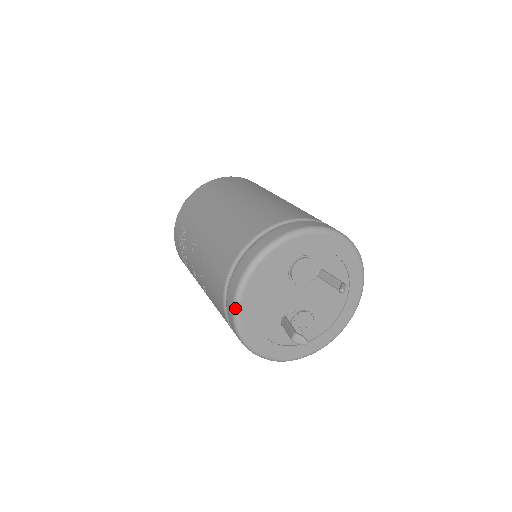
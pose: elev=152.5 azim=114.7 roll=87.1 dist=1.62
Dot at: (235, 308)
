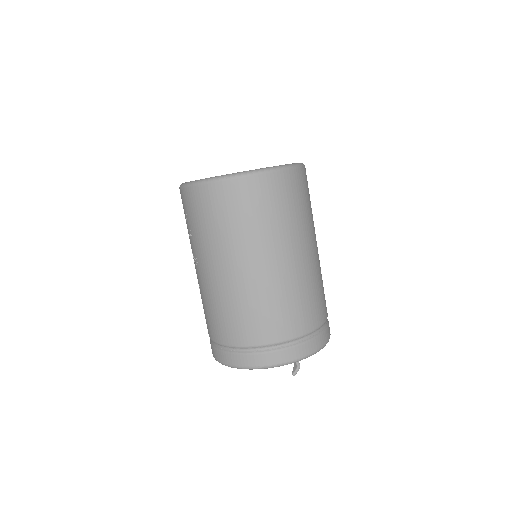
Dot at: occluded
